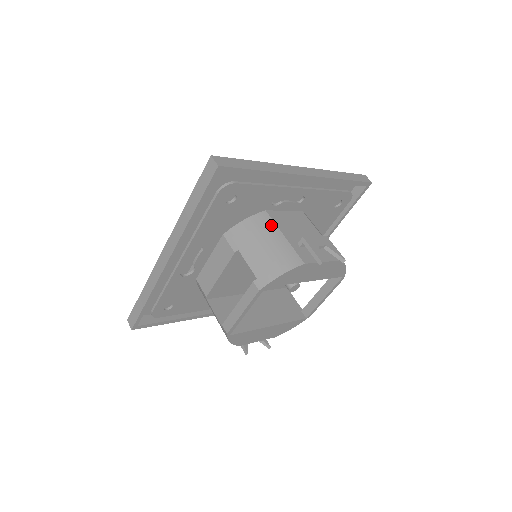
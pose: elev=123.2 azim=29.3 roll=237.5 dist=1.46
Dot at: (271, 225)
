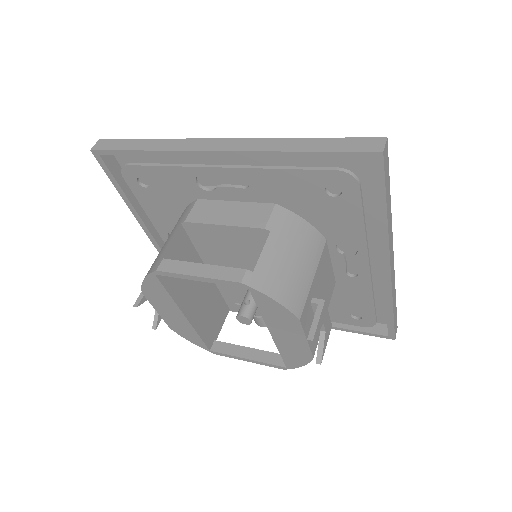
Dot at: (317, 255)
